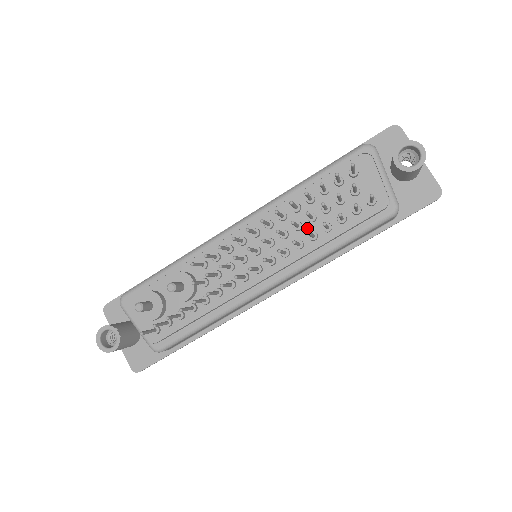
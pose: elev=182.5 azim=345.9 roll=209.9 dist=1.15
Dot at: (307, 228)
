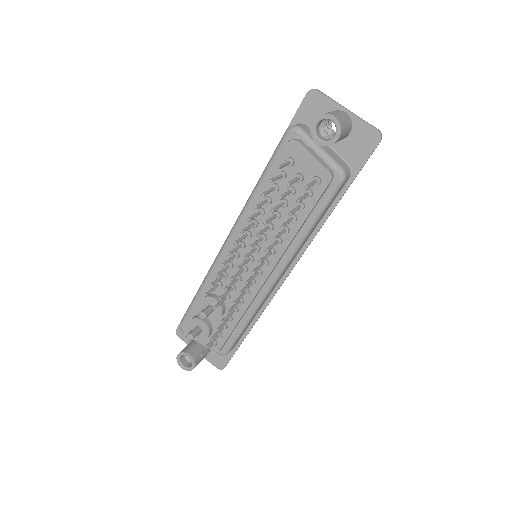
Dot at: (278, 225)
